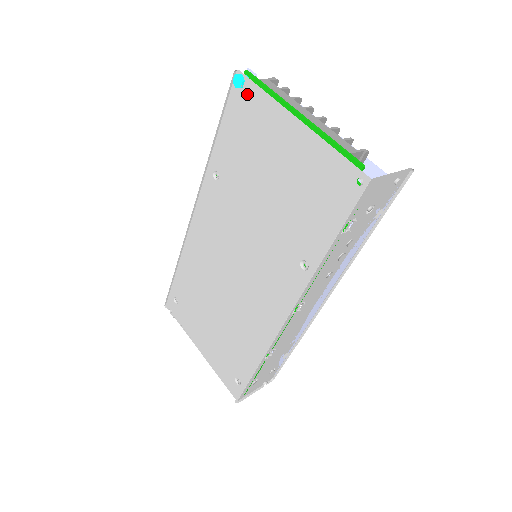
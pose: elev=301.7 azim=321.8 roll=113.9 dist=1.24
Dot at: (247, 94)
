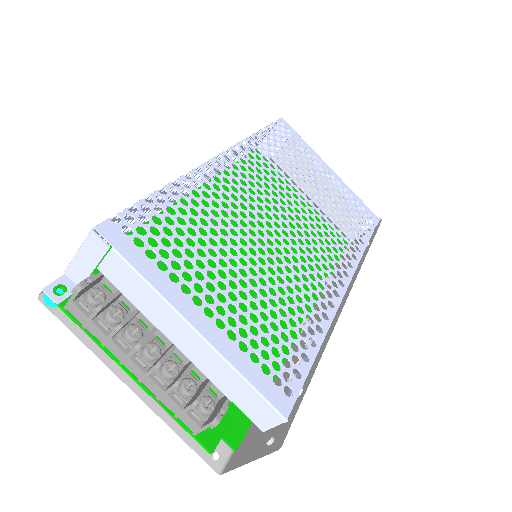
Dot at: occluded
